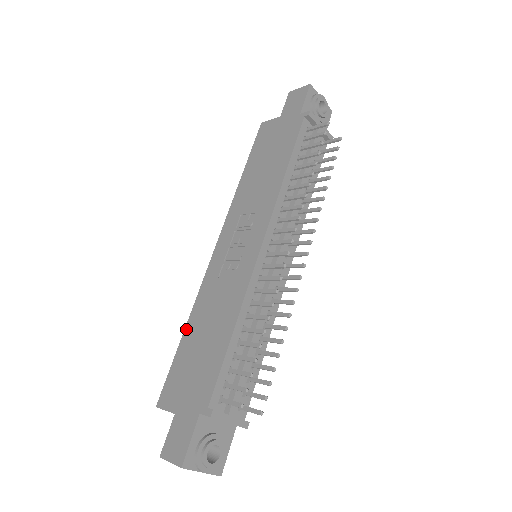
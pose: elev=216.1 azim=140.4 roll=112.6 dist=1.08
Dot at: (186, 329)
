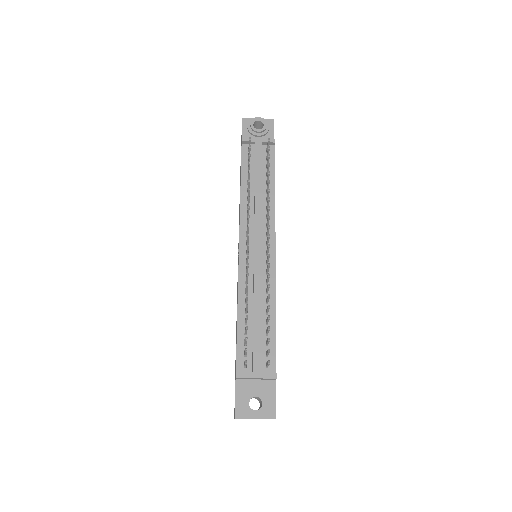
Dot at: occluded
